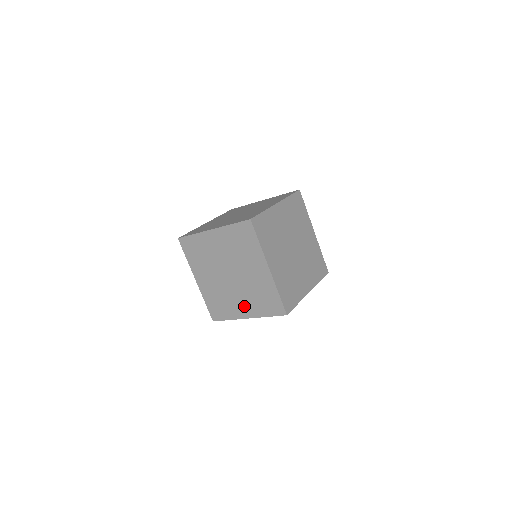
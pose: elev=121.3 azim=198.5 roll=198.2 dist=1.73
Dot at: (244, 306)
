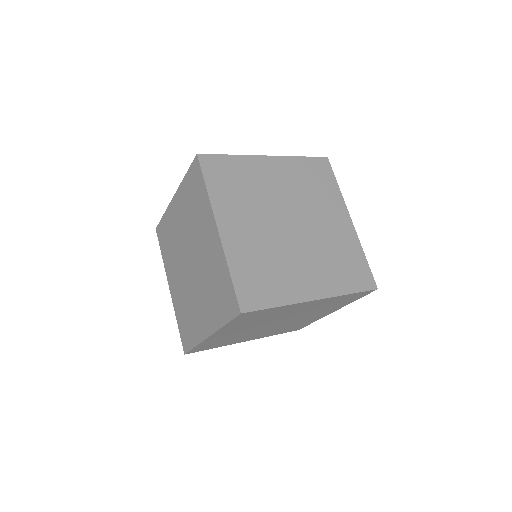
Dot at: (319, 315)
